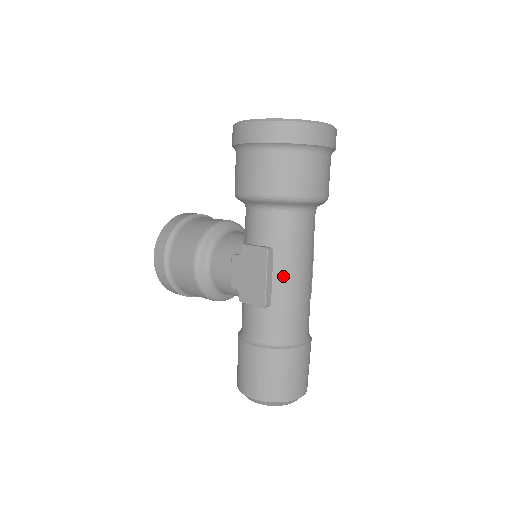
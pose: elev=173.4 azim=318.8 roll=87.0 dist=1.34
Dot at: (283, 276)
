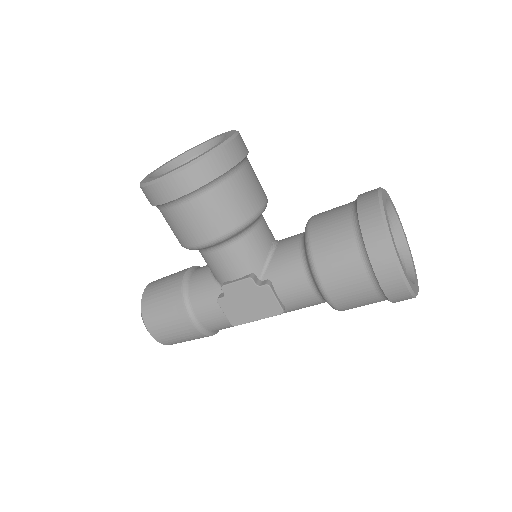
Dot at: occluded
